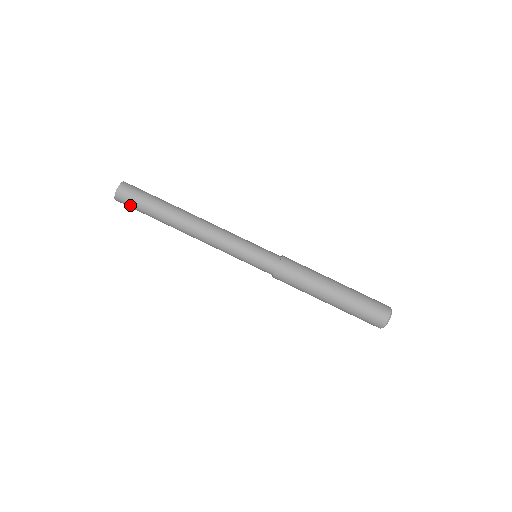
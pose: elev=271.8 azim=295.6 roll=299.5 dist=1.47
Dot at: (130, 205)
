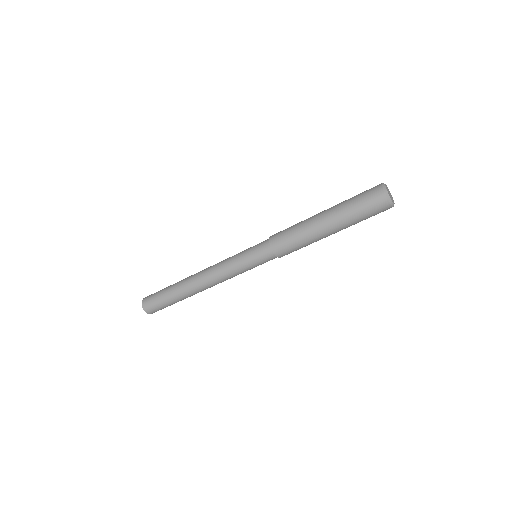
Dot at: occluded
